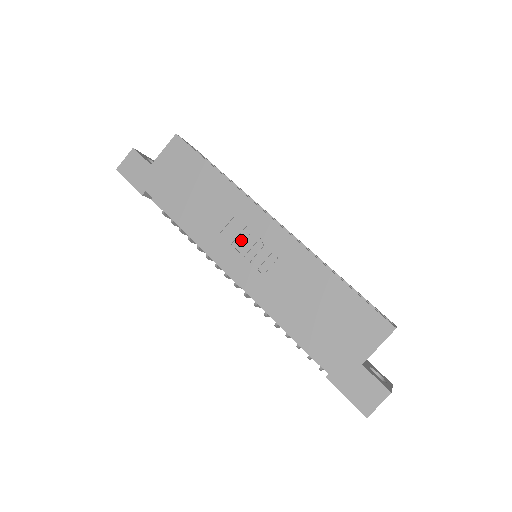
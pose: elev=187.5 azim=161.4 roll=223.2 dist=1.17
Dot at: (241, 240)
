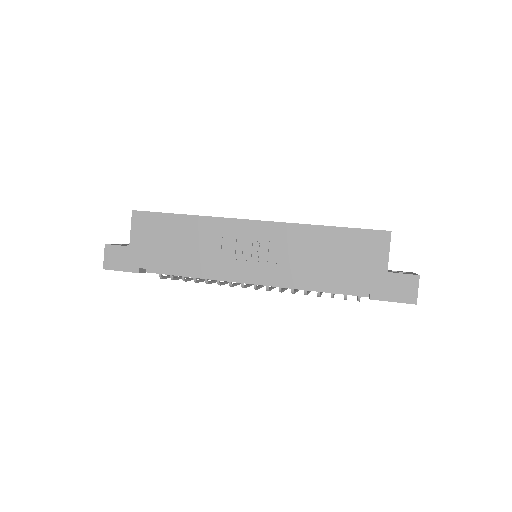
Dot at: (240, 251)
